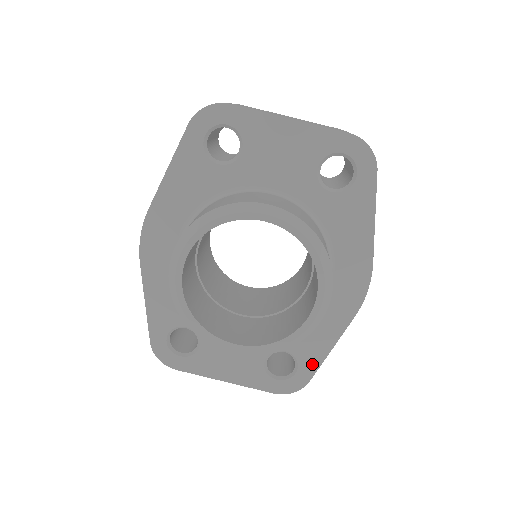
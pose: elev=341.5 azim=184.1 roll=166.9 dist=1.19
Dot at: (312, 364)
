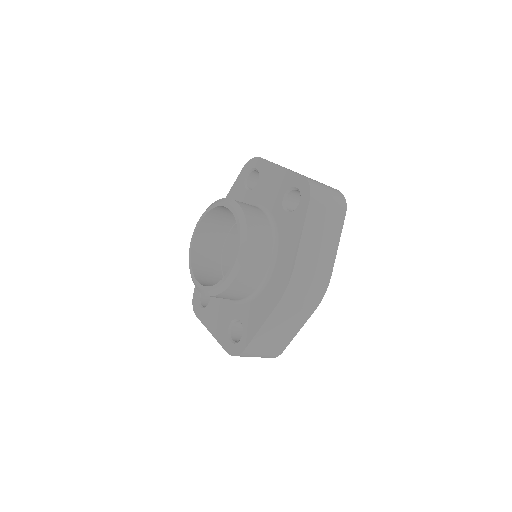
Dot at: (249, 336)
